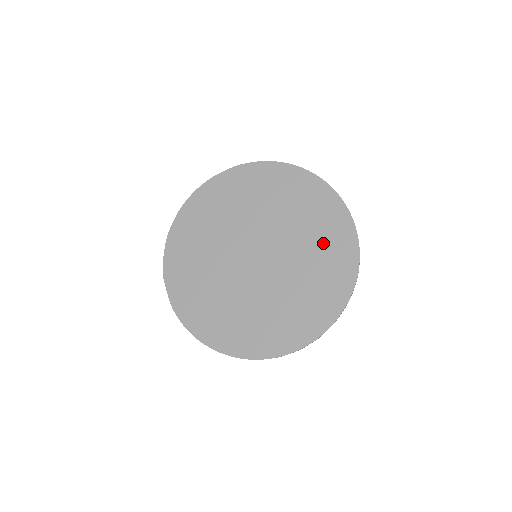
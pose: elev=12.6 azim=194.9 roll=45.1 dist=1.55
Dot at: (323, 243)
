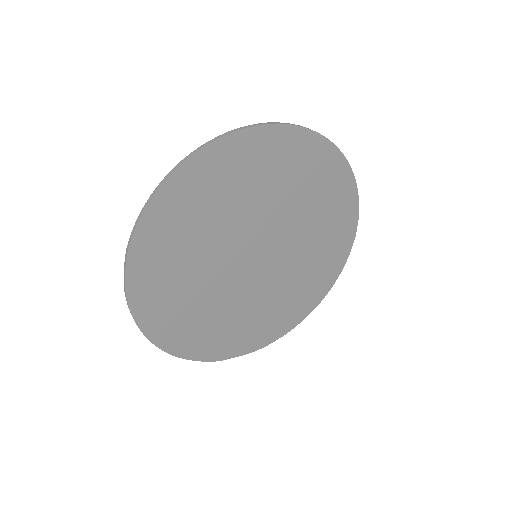
Dot at: (290, 174)
